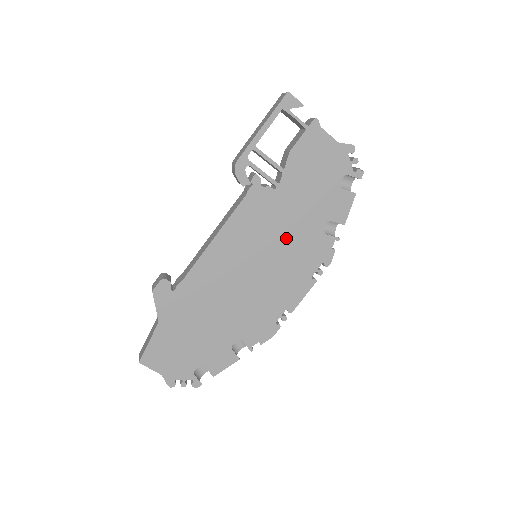
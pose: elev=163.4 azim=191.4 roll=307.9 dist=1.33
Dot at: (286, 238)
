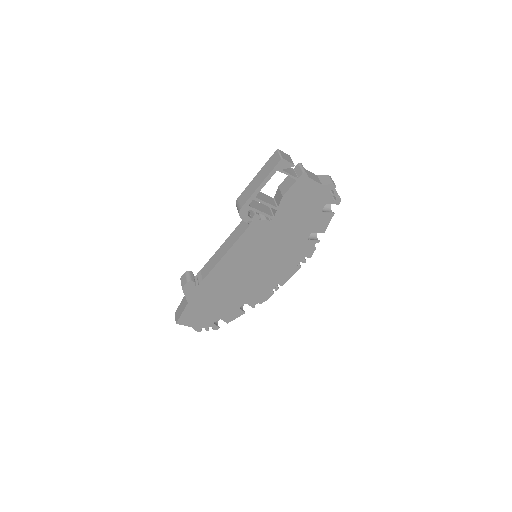
Dot at: (279, 247)
